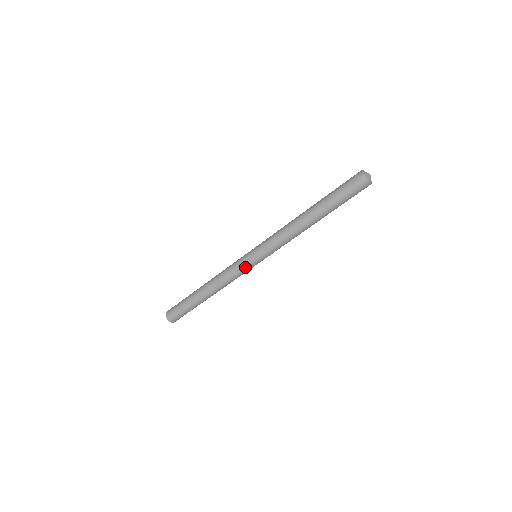
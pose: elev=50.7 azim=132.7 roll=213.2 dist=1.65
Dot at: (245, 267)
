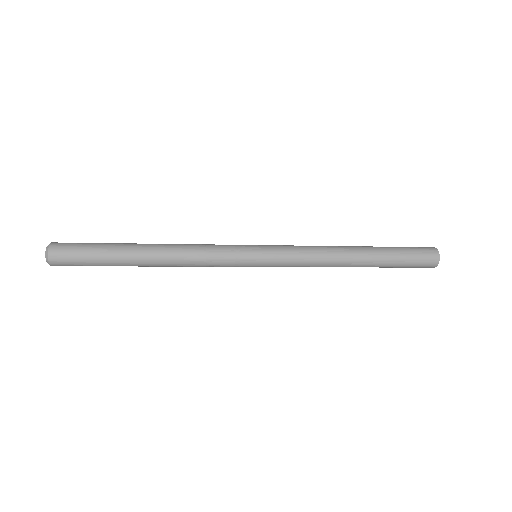
Dot at: (237, 265)
